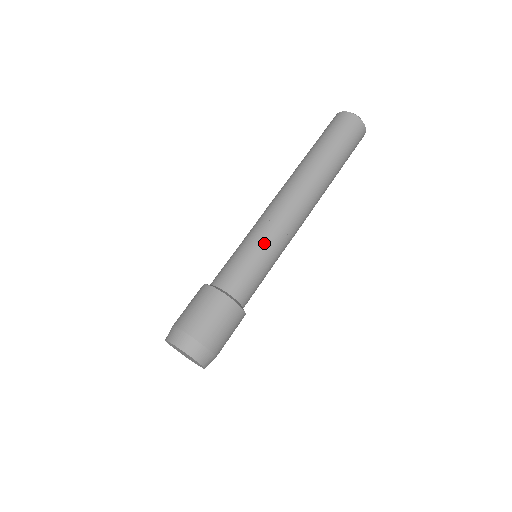
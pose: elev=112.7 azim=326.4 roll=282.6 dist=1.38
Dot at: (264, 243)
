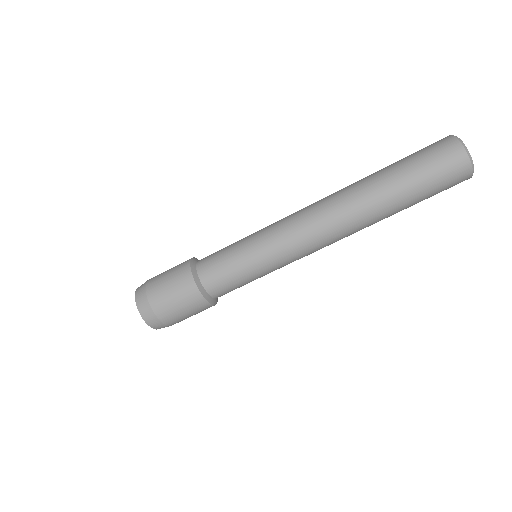
Dot at: (260, 251)
